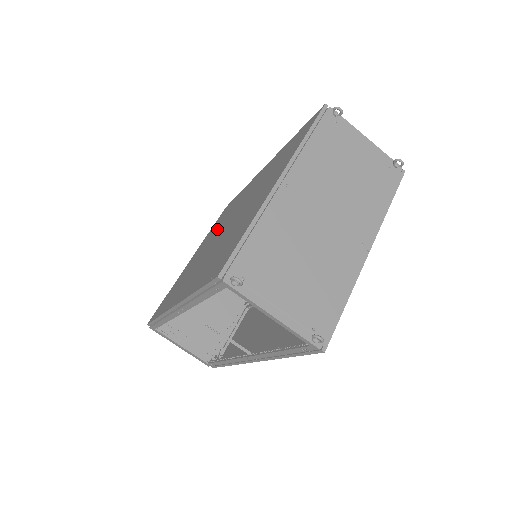
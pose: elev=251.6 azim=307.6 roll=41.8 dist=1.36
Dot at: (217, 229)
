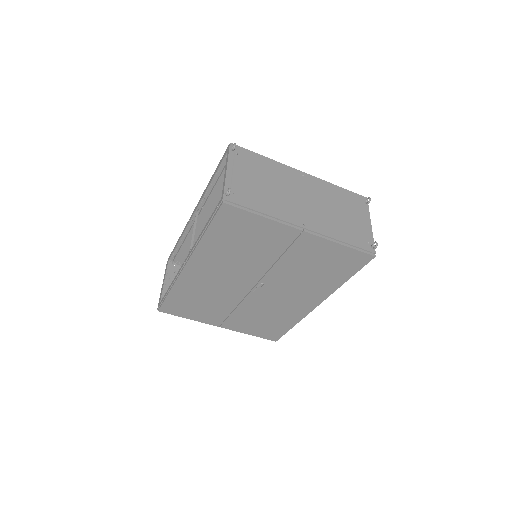
Dot at: occluded
